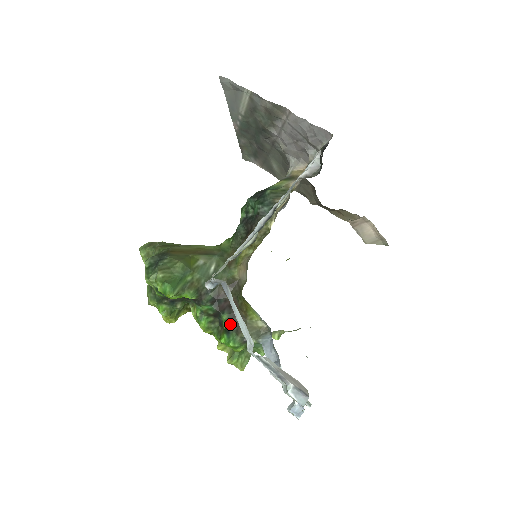
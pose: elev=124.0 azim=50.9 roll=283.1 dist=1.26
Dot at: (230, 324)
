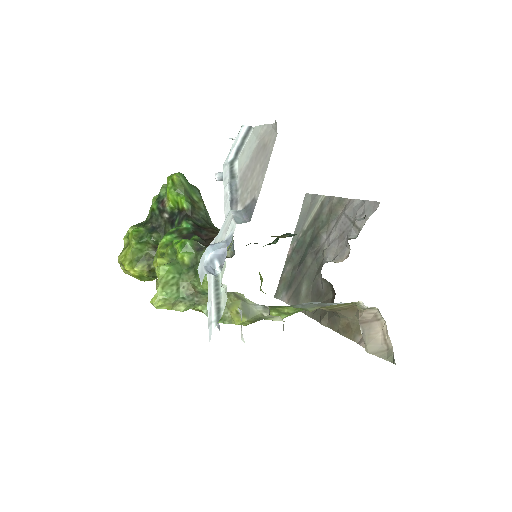
Dot at: occluded
